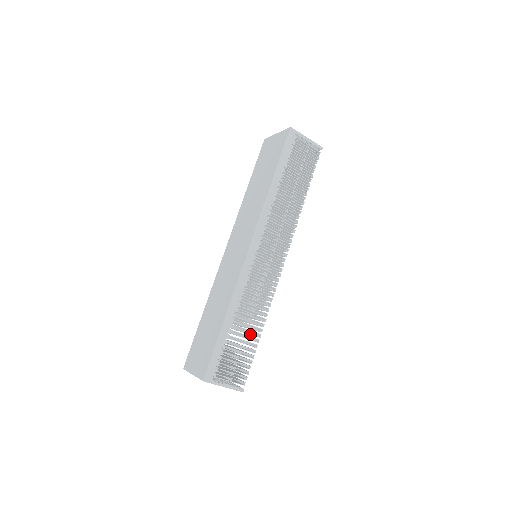
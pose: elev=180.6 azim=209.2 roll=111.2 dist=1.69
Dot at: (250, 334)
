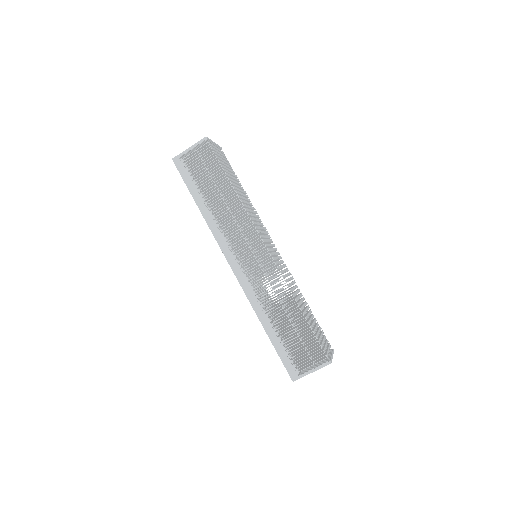
Dot at: occluded
